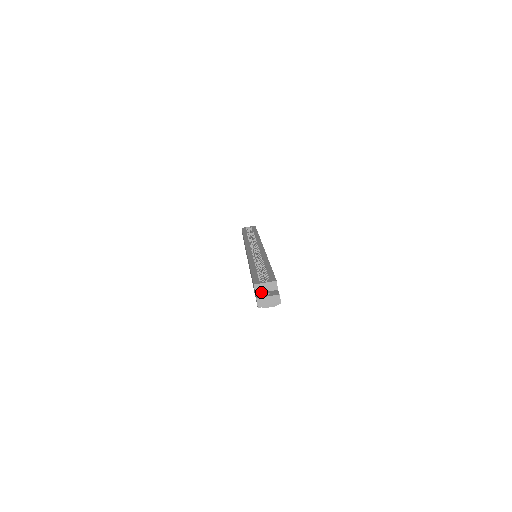
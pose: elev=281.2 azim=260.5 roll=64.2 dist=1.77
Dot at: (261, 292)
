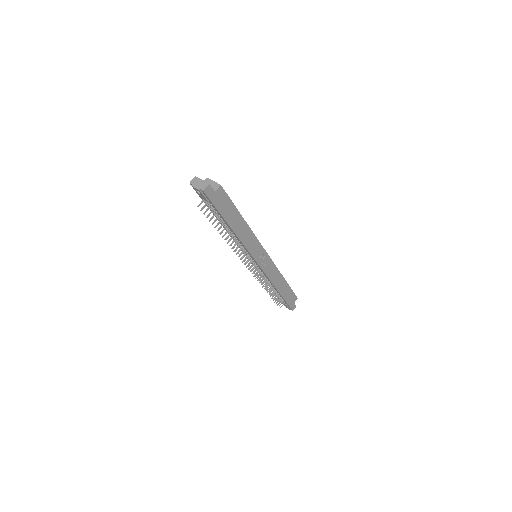
Dot at: occluded
